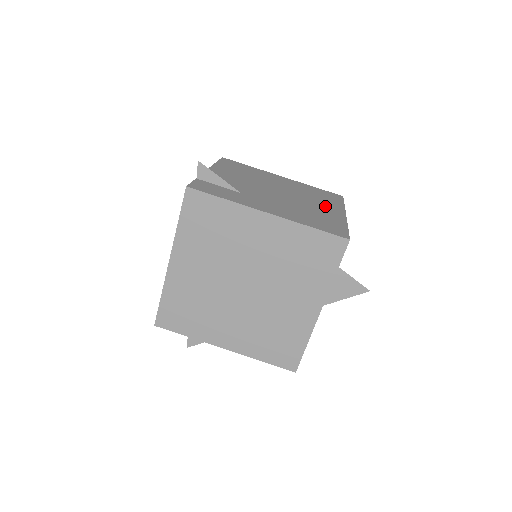
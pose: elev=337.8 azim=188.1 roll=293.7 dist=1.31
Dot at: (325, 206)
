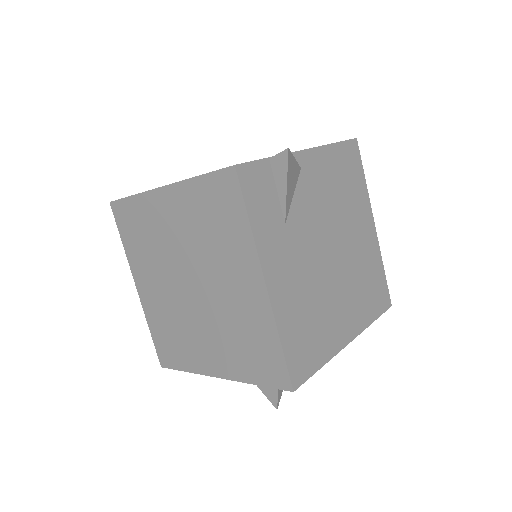
Dot at: (348, 312)
